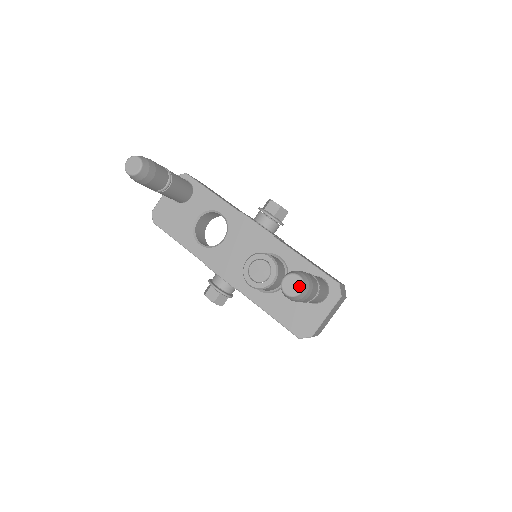
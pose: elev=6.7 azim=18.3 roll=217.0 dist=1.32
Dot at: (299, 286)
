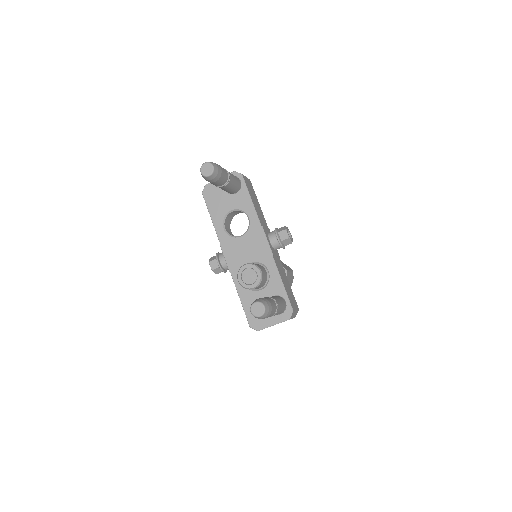
Dot at: (261, 313)
